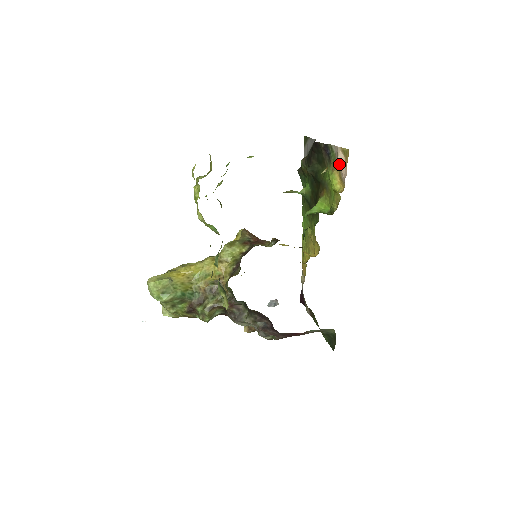
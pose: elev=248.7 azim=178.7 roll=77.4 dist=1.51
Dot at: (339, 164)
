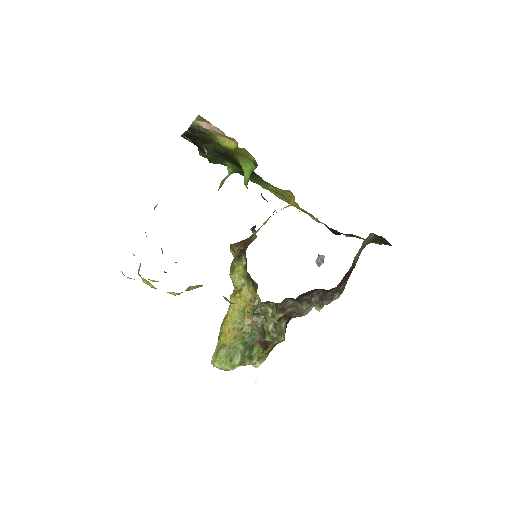
Dot at: (211, 130)
